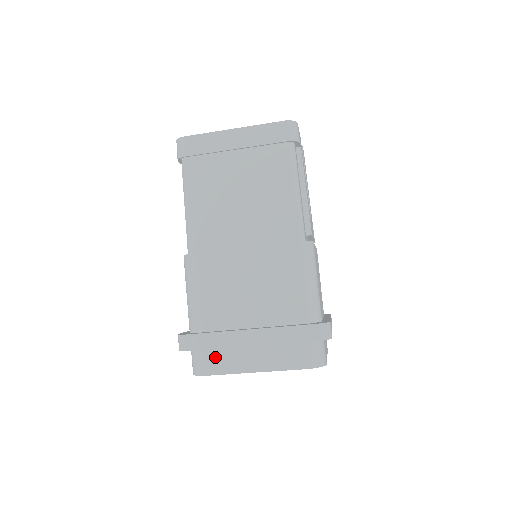
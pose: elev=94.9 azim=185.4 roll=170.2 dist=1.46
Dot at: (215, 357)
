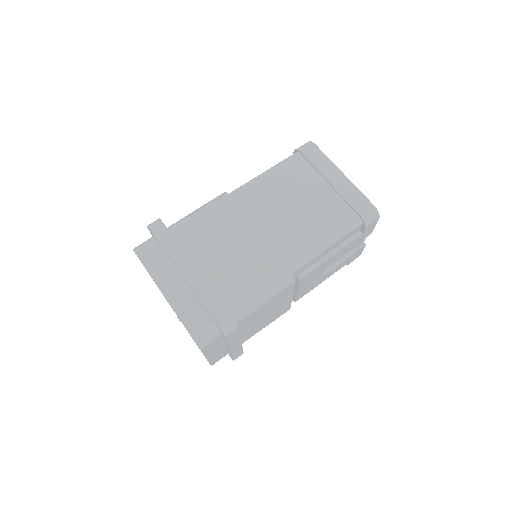
Dot at: (157, 255)
